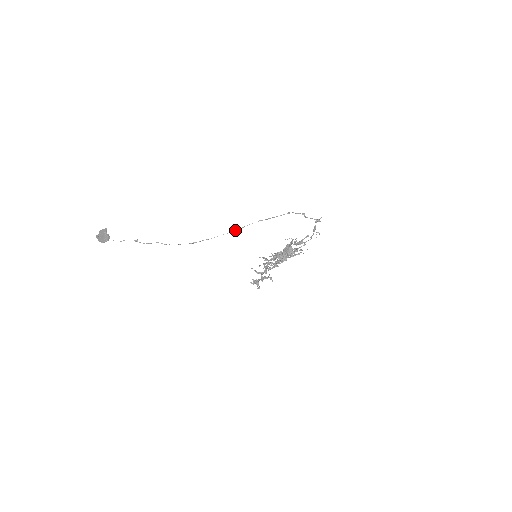
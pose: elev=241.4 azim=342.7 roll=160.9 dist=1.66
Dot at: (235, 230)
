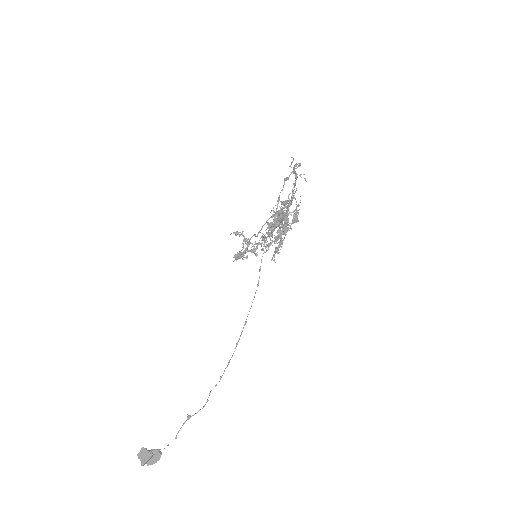
Dot at: occluded
